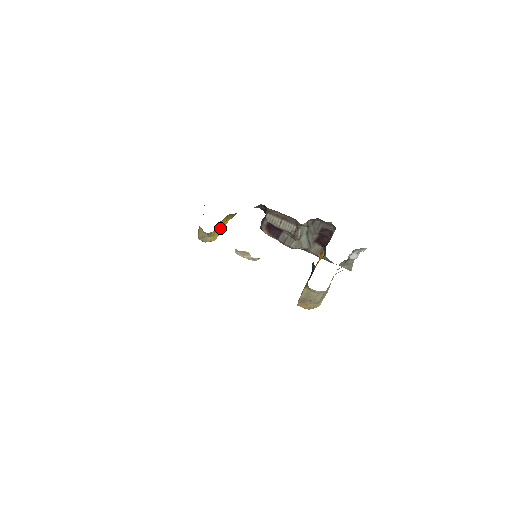
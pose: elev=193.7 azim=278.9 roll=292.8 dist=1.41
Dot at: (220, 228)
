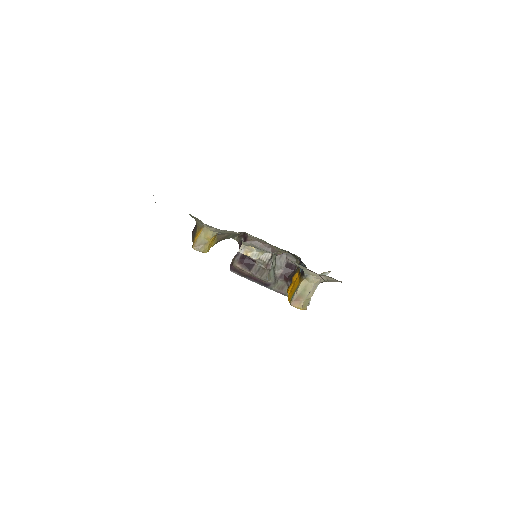
Dot at: occluded
